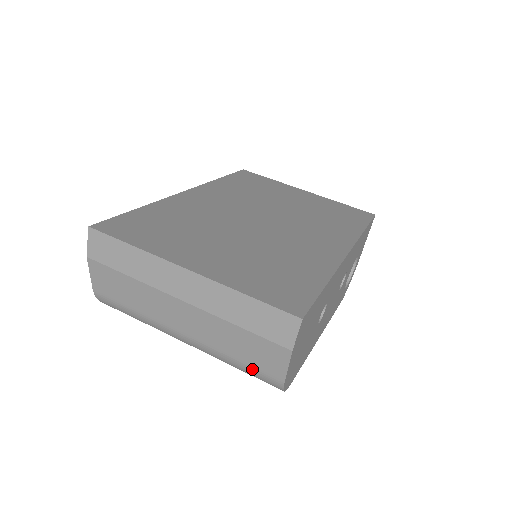
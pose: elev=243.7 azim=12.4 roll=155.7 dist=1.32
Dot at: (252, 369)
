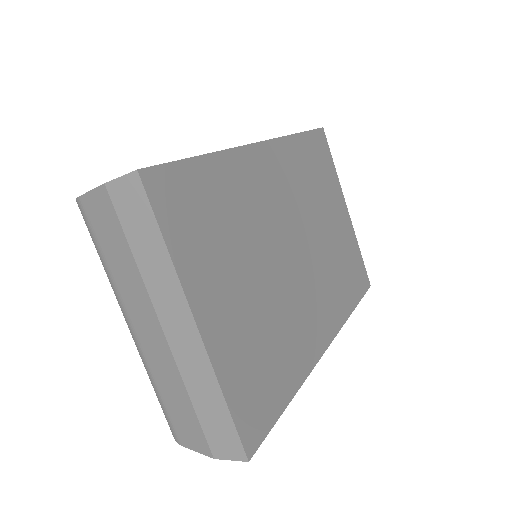
Dot at: (166, 411)
